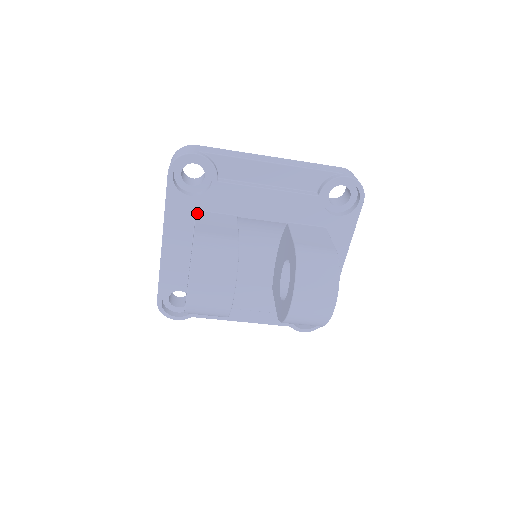
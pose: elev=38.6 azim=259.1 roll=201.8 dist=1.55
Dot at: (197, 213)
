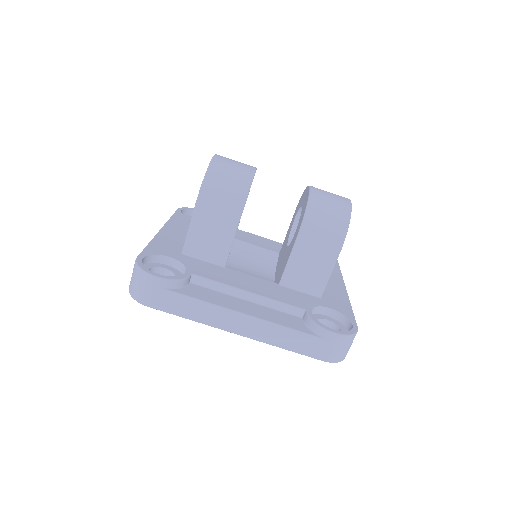
Dot at: occluded
